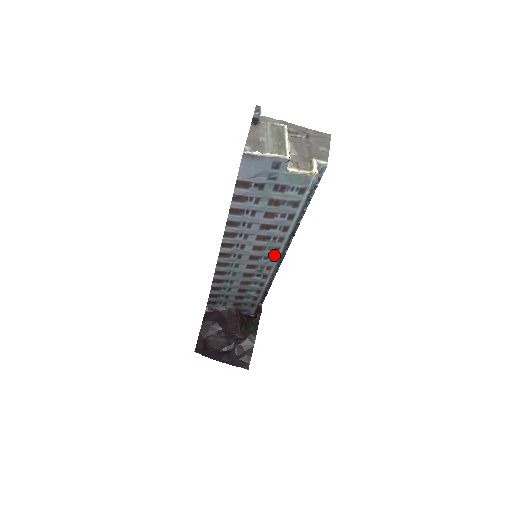
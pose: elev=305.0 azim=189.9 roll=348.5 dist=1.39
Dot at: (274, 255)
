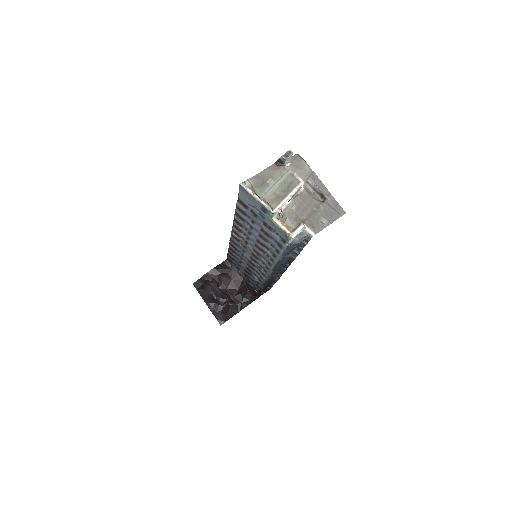
Dot at: (268, 266)
